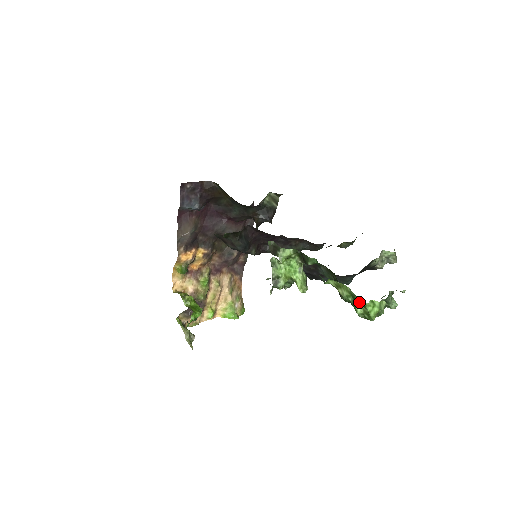
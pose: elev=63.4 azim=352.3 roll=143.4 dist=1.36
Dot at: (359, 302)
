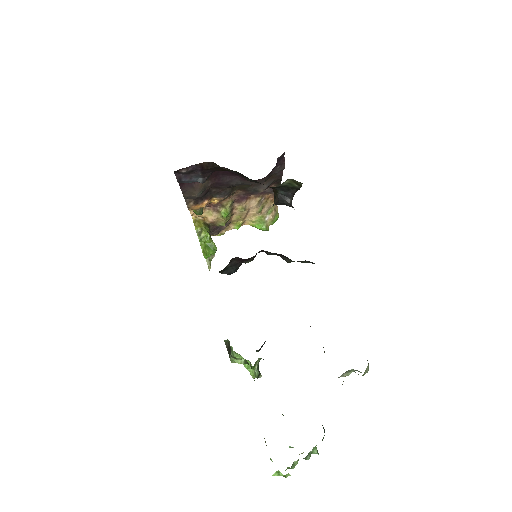
Dot at: occluded
